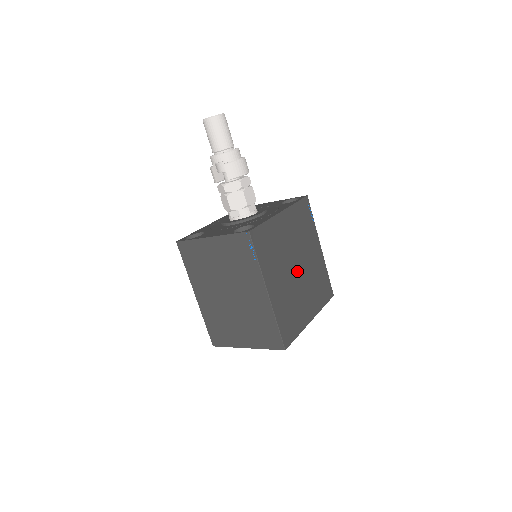
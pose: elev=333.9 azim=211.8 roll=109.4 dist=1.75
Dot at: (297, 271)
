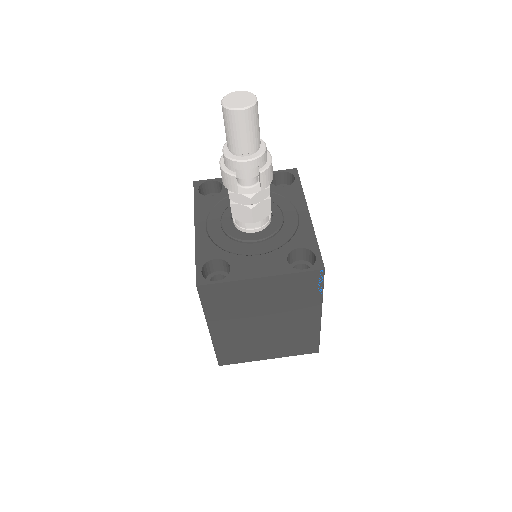
Dot at: occluded
